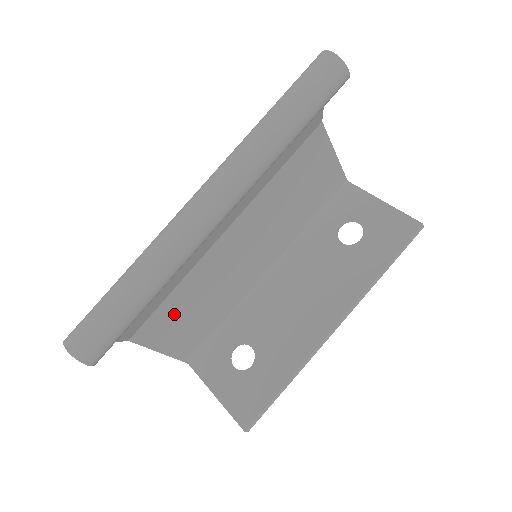
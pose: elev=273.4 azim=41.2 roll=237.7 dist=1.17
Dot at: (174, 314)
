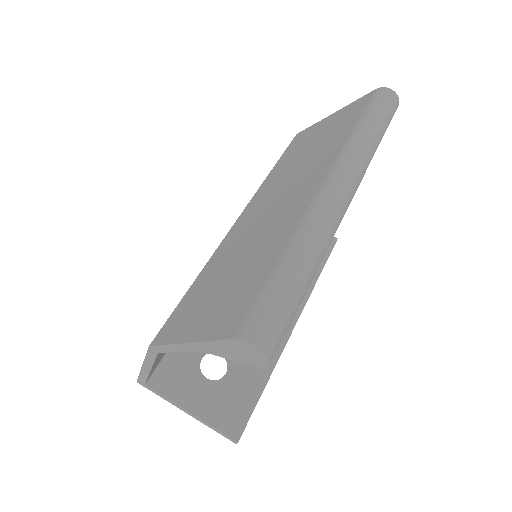
Dot at: occluded
